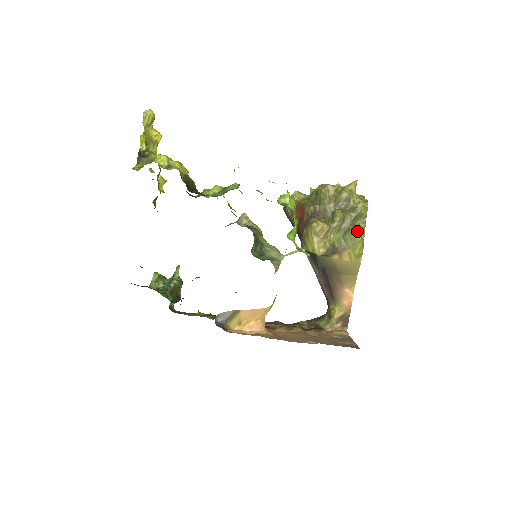
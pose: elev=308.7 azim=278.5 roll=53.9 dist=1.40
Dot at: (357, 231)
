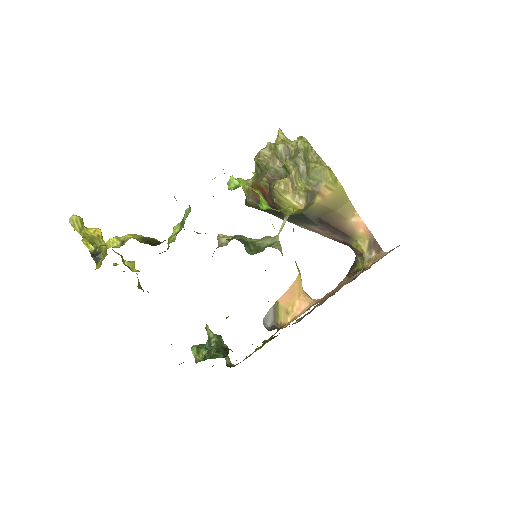
Dot at: (315, 163)
